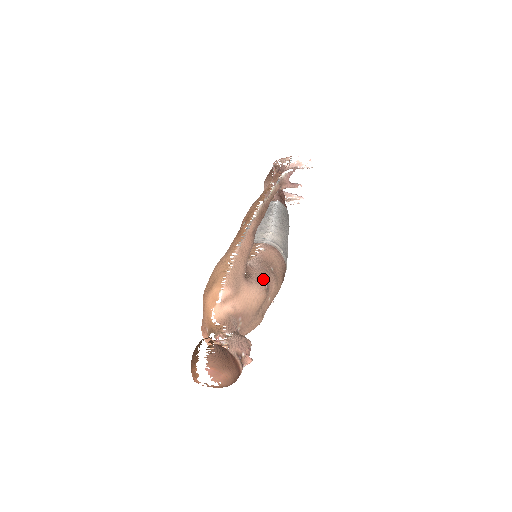
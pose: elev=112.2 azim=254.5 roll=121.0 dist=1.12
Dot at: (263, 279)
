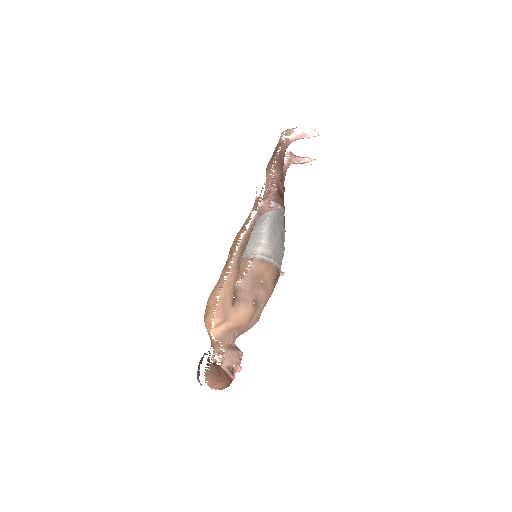
Dot at: (250, 298)
